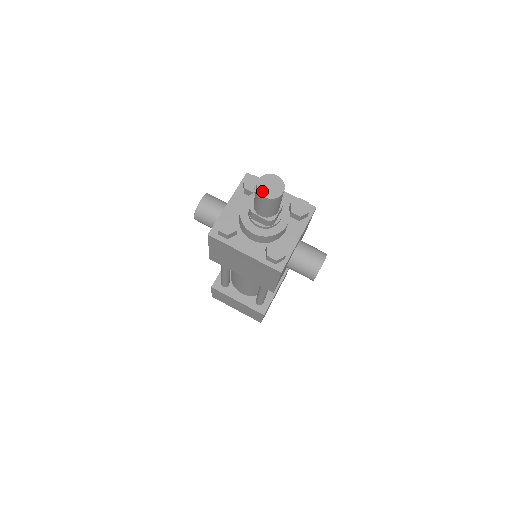
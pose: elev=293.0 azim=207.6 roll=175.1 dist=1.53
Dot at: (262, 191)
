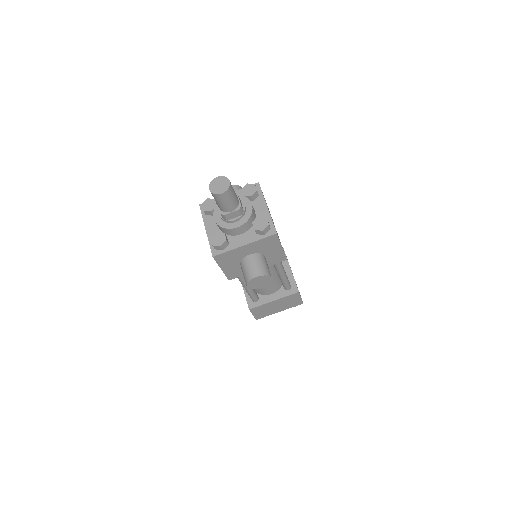
Dot at: (212, 185)
